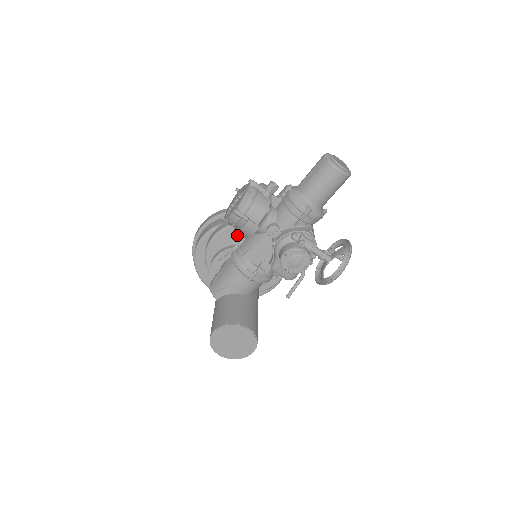
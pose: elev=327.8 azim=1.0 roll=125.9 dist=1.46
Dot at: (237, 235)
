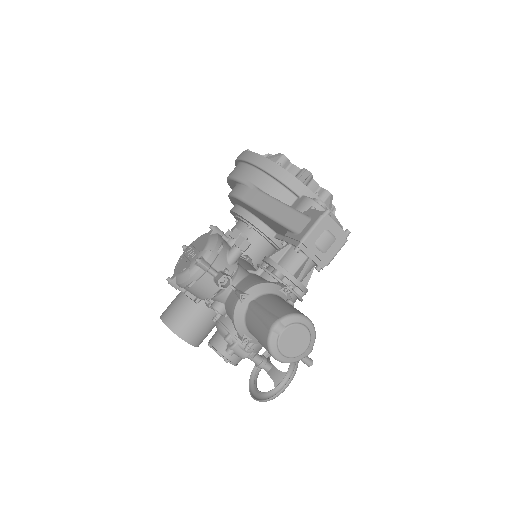
Dot at: (255, 213)
